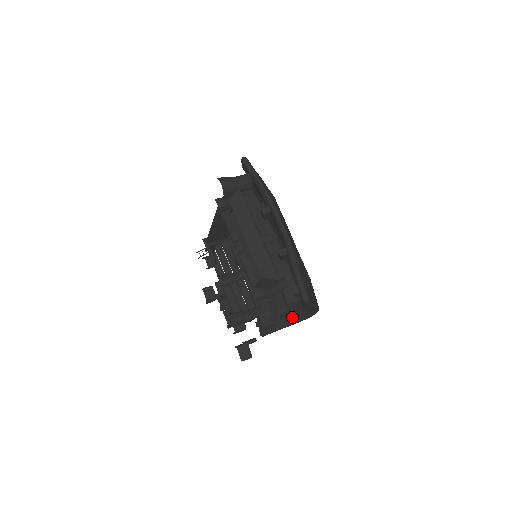
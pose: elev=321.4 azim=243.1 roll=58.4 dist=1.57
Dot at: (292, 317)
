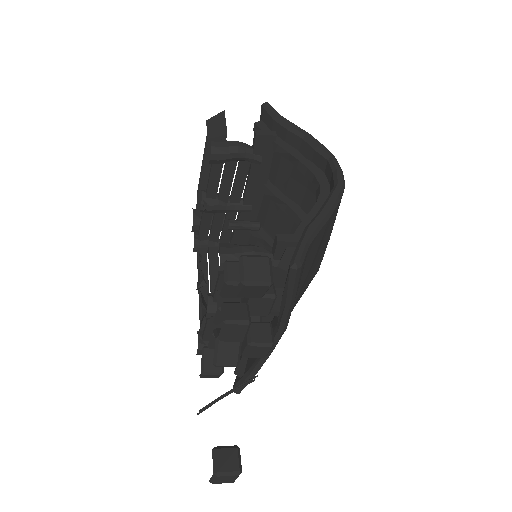
Dot at: occluded
